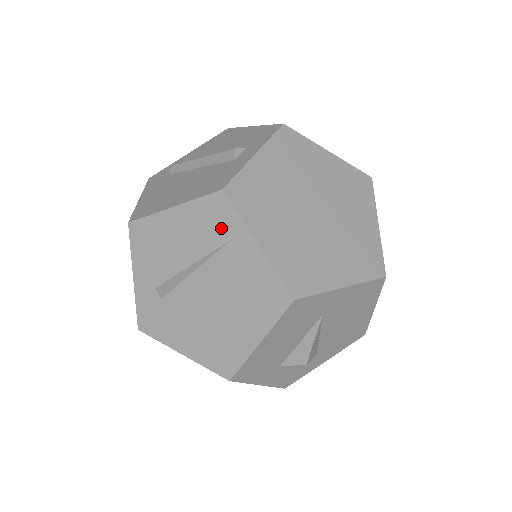
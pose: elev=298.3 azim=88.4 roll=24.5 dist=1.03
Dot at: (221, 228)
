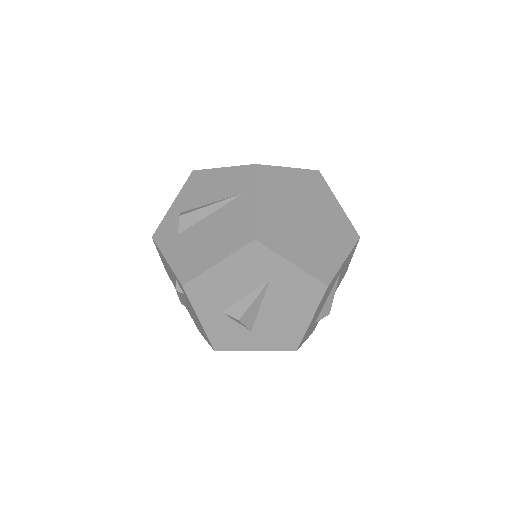
Dot at: (241, 185)
